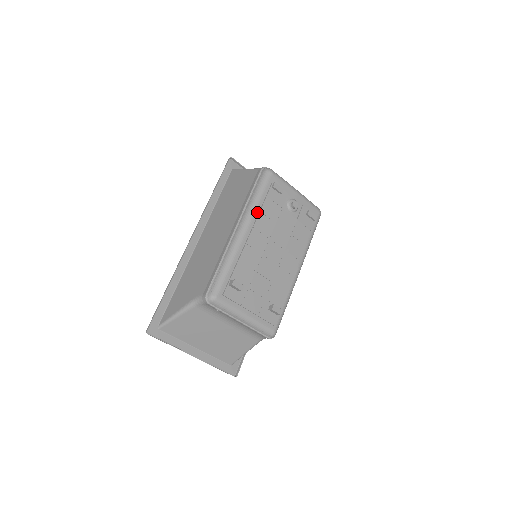
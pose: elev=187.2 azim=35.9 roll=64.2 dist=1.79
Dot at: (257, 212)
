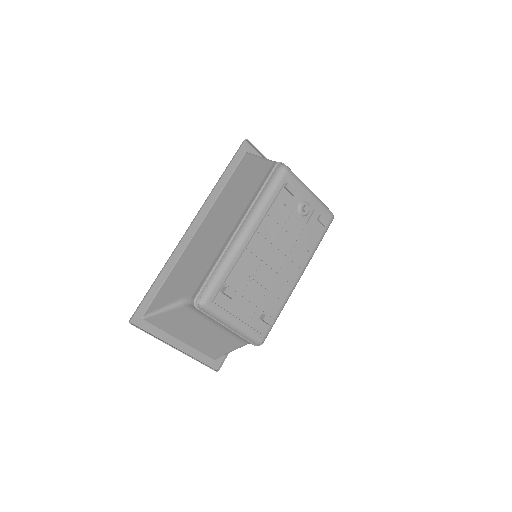
Dot at: (263, 214)
